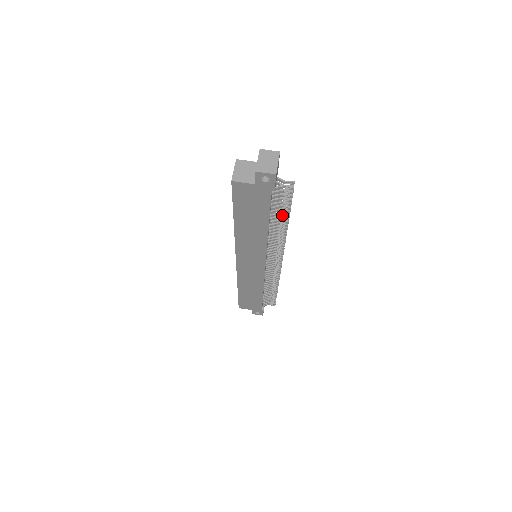
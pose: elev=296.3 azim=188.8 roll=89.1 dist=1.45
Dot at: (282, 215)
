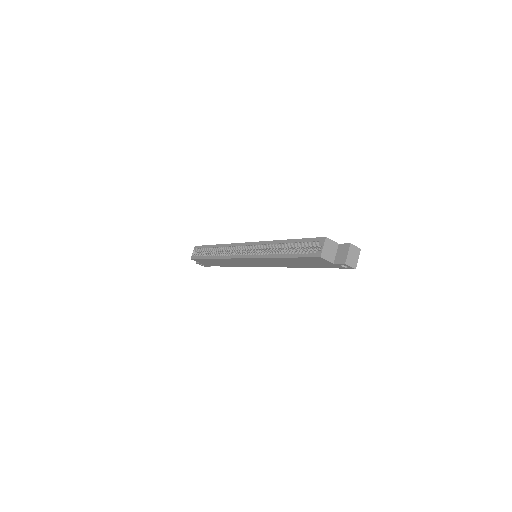
Dot at: occluded
